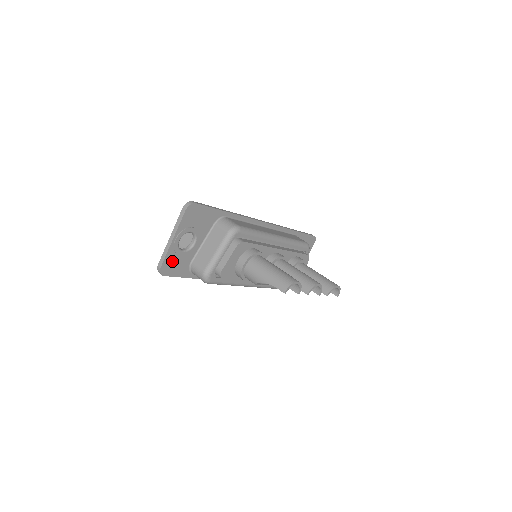
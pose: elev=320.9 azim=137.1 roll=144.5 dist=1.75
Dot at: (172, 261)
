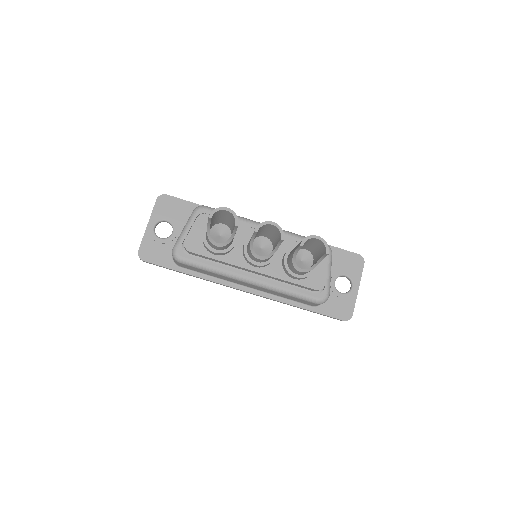
Dot at: (150, 247)
